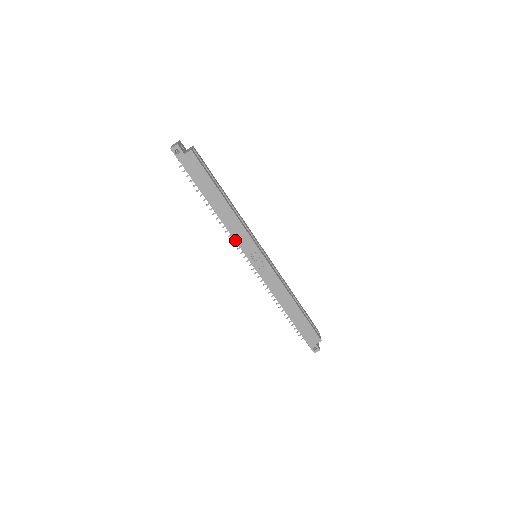
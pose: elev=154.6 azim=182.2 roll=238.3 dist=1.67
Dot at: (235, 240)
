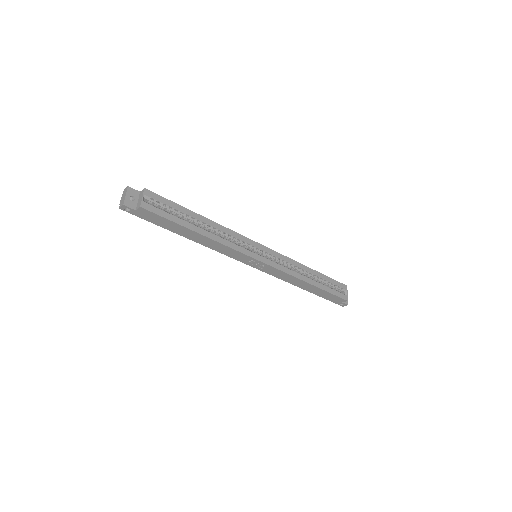
Dot at: (226, 255)
